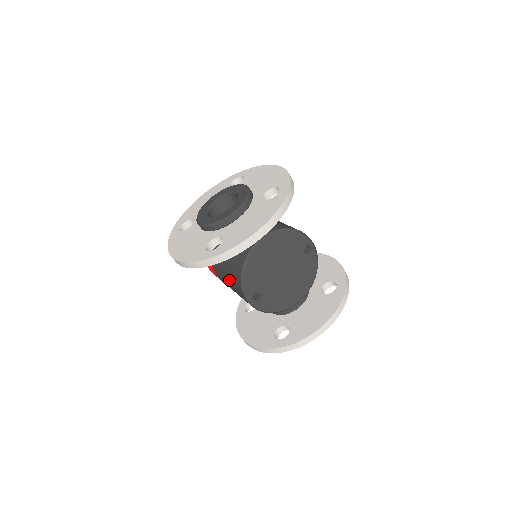
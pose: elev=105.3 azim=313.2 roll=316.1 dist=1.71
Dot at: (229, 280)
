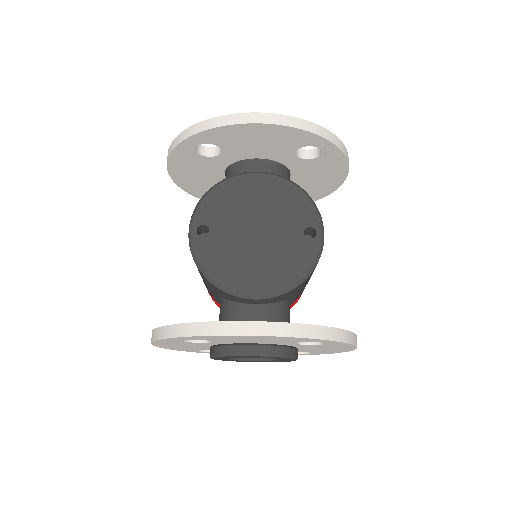
Dot at: occluded
